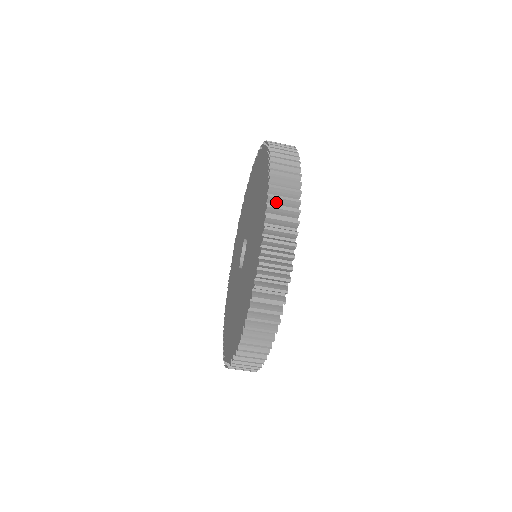
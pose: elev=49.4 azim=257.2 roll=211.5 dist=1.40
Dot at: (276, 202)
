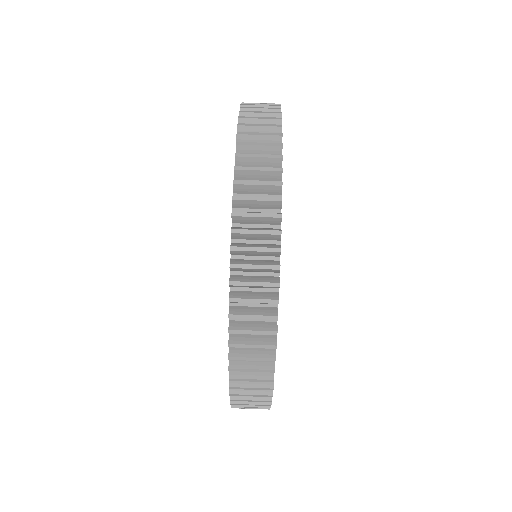
Dot at: occluded
